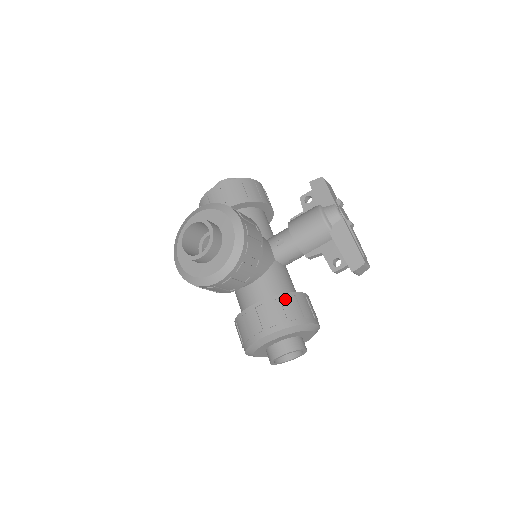
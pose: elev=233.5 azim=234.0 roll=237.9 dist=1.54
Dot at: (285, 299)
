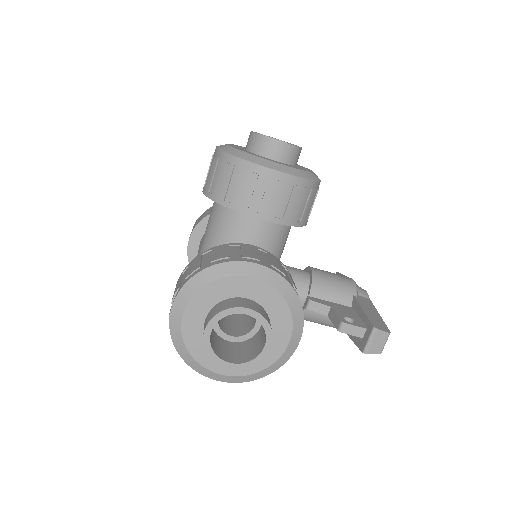
Dot at: occluded
